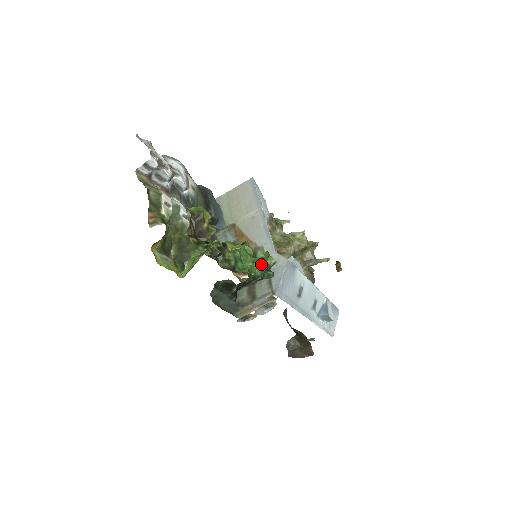
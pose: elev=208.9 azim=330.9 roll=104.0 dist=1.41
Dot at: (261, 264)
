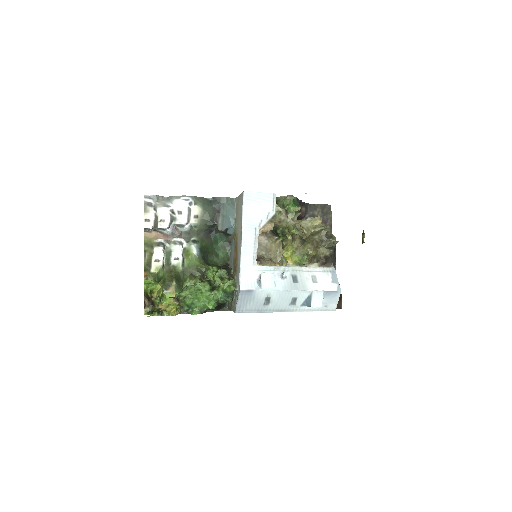
Dot at: (221, 294)
